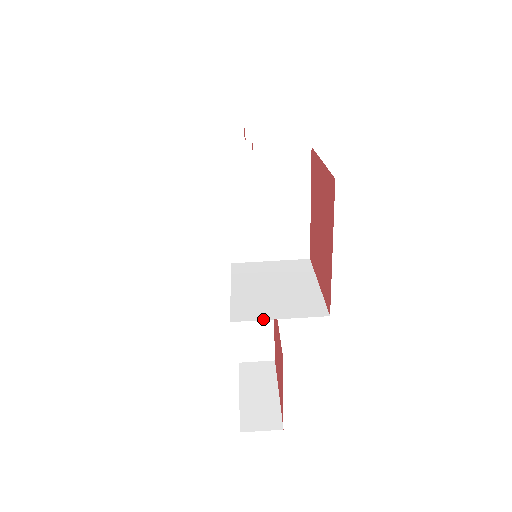
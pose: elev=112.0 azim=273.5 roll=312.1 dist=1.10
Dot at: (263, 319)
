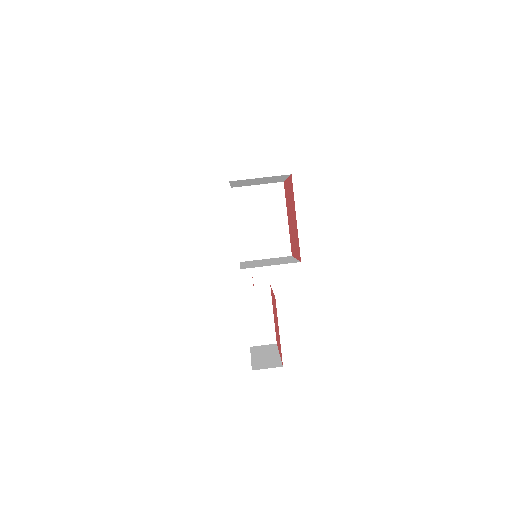
Dot at: occluded
